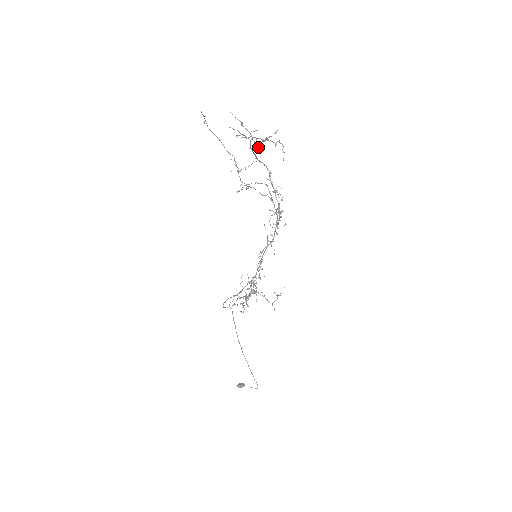
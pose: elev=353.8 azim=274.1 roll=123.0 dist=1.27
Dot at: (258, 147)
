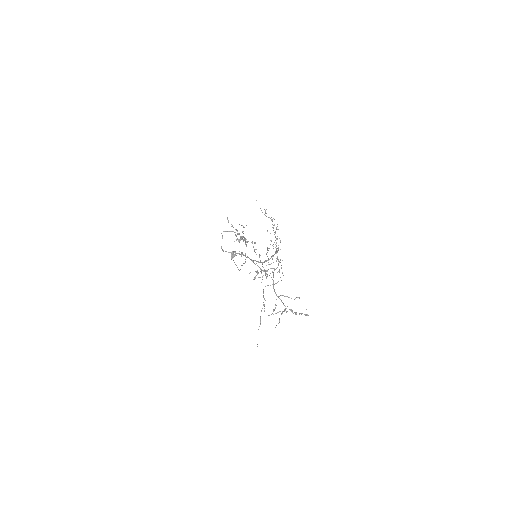
Dot at: (287, 311)
